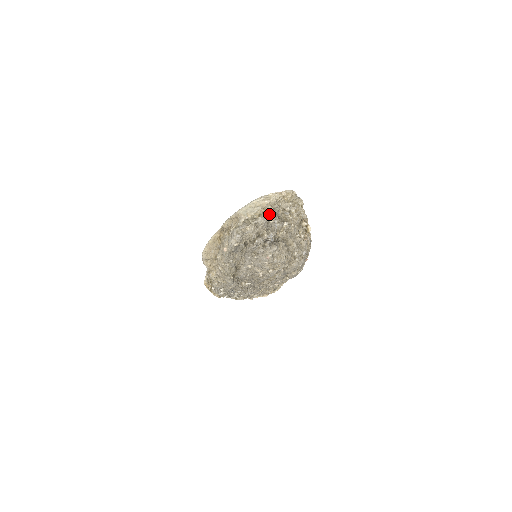
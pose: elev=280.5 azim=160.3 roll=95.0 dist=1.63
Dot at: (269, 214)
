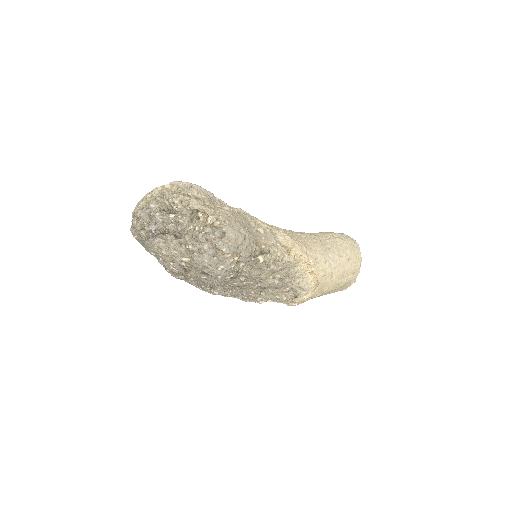
Dot at: (149, 207)
